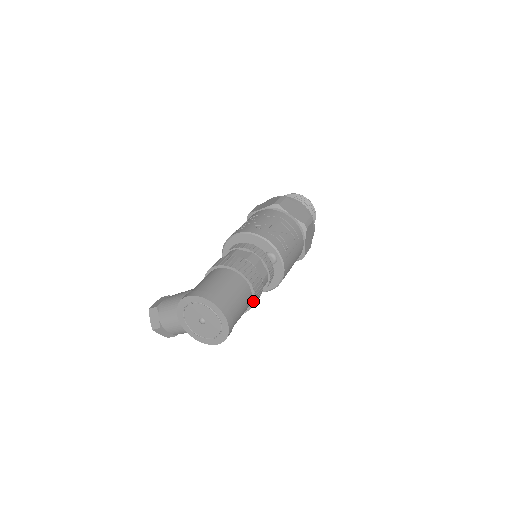
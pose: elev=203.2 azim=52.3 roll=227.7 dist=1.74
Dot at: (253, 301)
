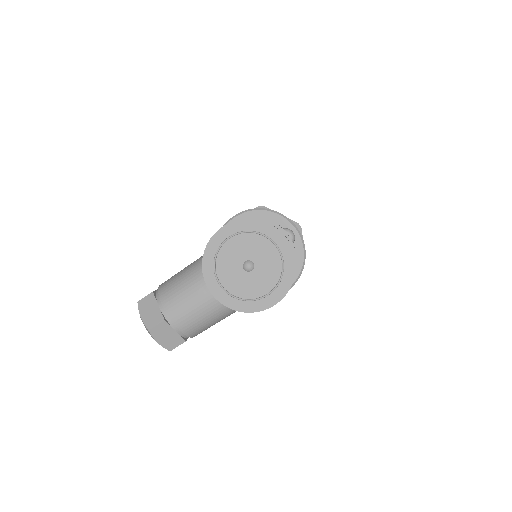
Dot at: occluded
